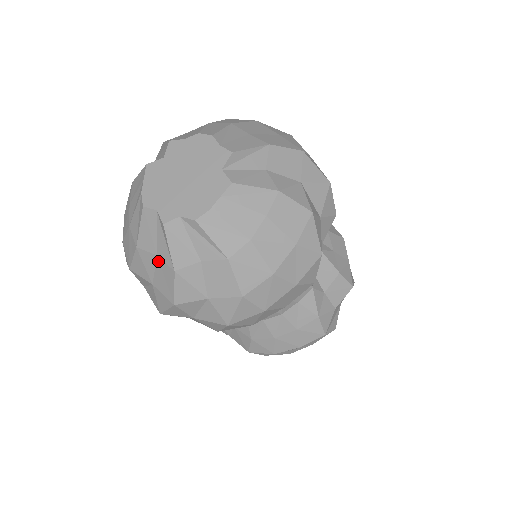
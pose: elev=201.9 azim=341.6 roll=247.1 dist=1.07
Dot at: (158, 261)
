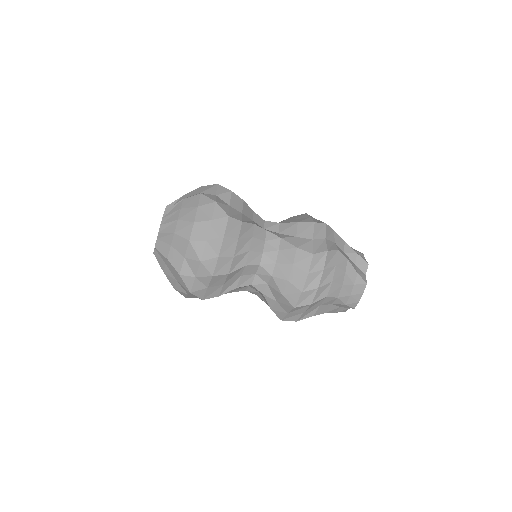
Dot at: (167, 266)
